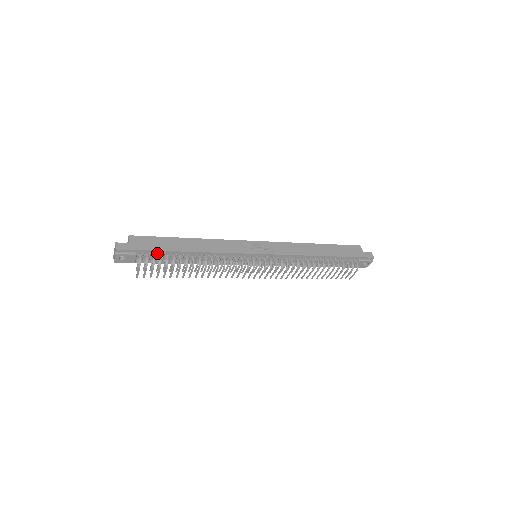
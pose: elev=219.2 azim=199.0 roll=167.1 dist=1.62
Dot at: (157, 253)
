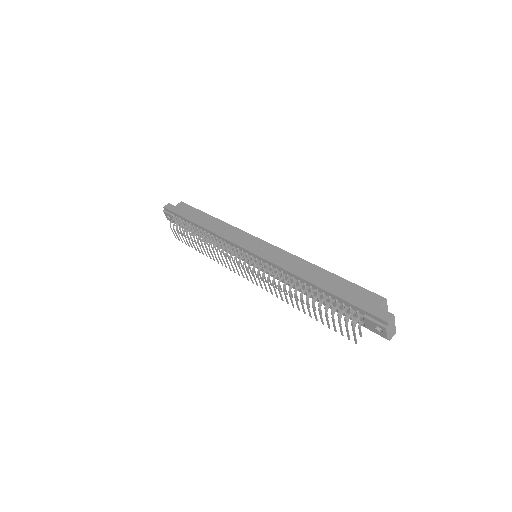
Dot at: (184, 219)
